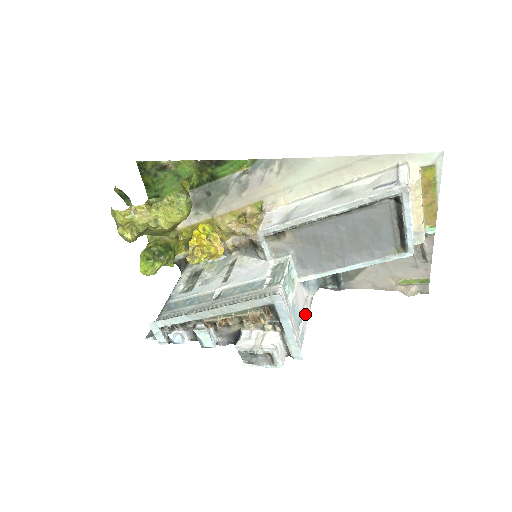
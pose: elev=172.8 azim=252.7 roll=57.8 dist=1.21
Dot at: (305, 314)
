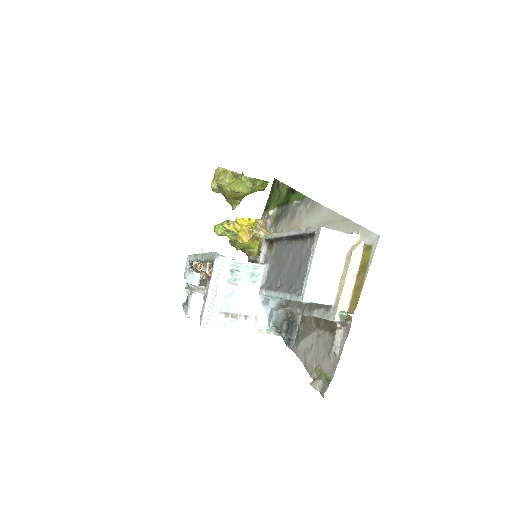
Dot at: (245, 323)
